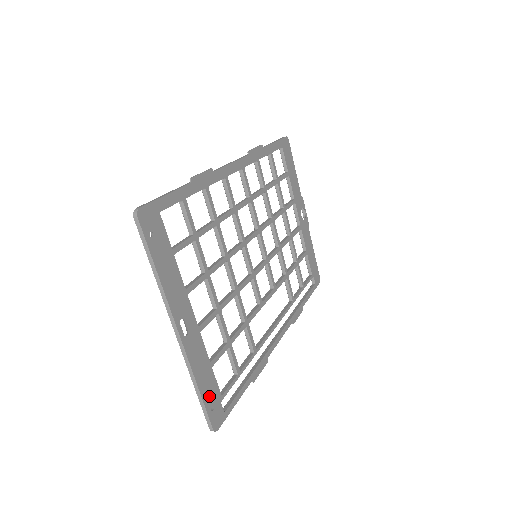
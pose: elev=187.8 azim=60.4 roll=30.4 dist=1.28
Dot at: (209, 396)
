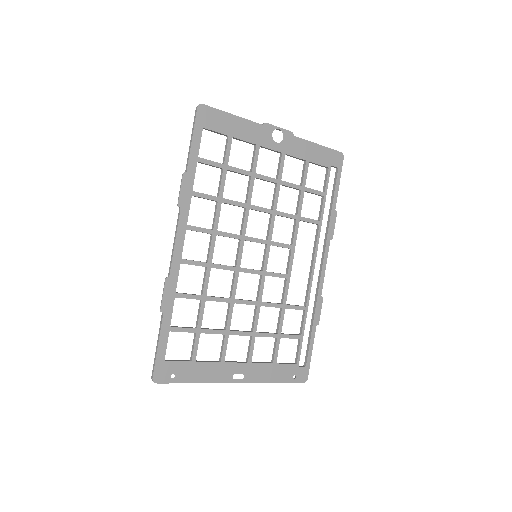
Dot at: (287, 376)
